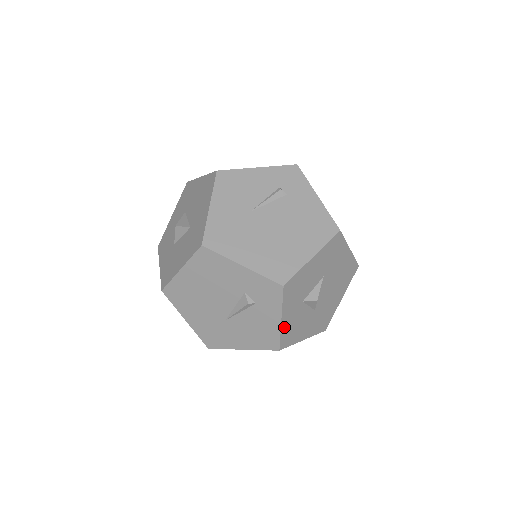
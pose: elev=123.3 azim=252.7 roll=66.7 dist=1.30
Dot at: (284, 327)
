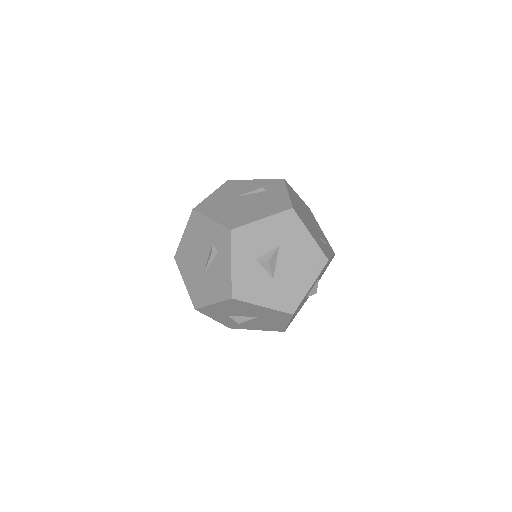
Dot at: (236, 275)
